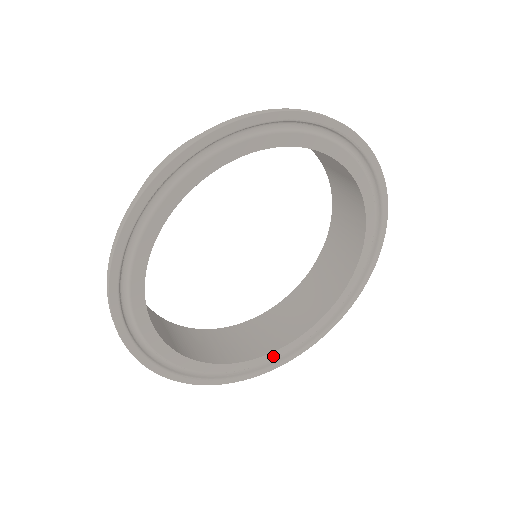
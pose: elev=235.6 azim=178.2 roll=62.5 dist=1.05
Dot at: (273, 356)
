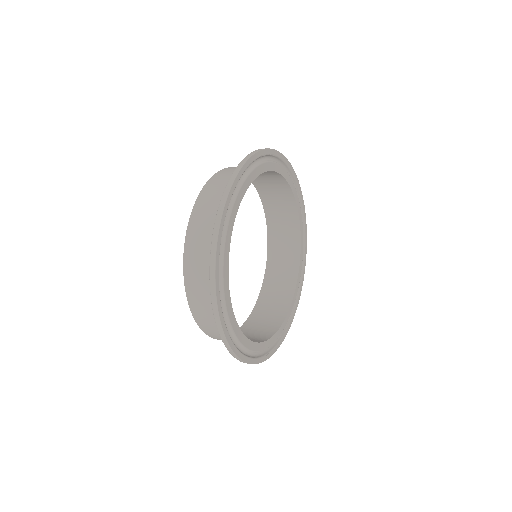
Dot at: (292, 306)
